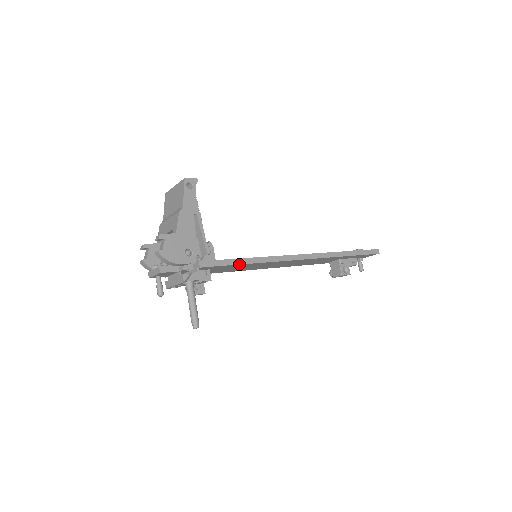
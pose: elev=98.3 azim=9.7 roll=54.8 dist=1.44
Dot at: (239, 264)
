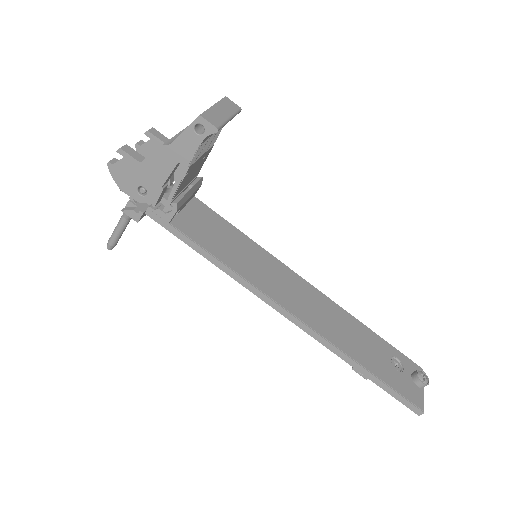
Dot at: (195, 250)
